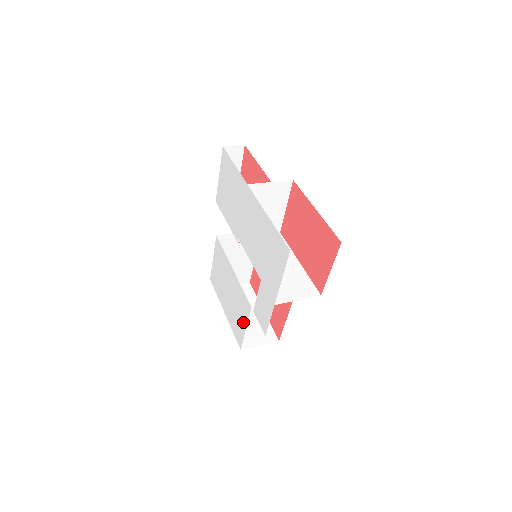
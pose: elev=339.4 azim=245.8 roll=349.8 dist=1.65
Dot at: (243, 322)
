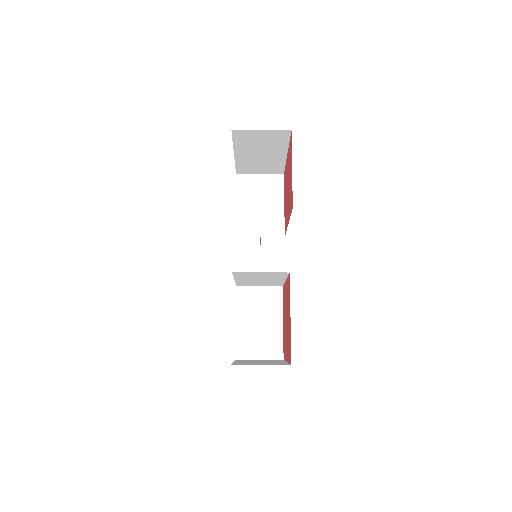
Dot at: occluded
